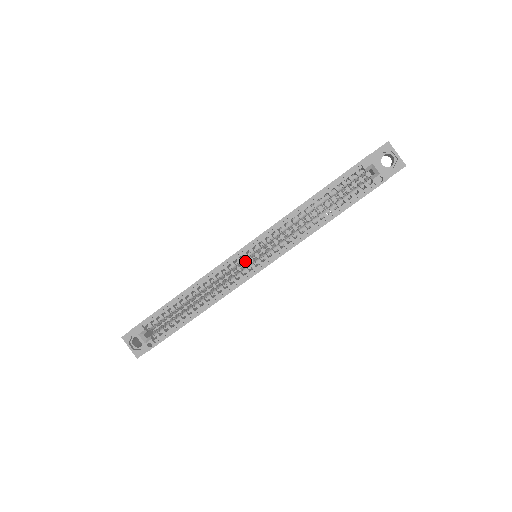
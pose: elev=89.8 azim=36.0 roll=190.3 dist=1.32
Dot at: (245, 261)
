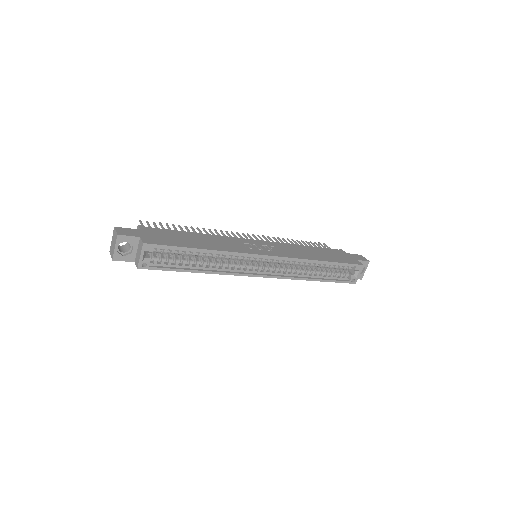
Dot at: occluded
